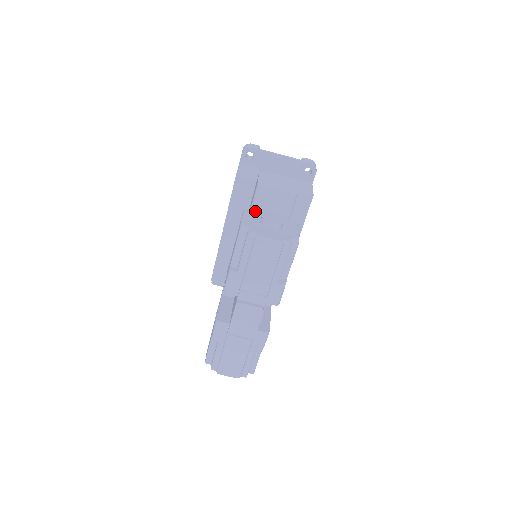
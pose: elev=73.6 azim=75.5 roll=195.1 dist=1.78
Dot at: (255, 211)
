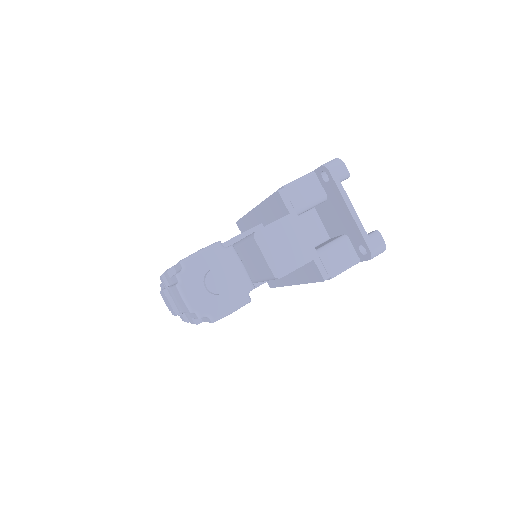
Dot at: (227, 252)
